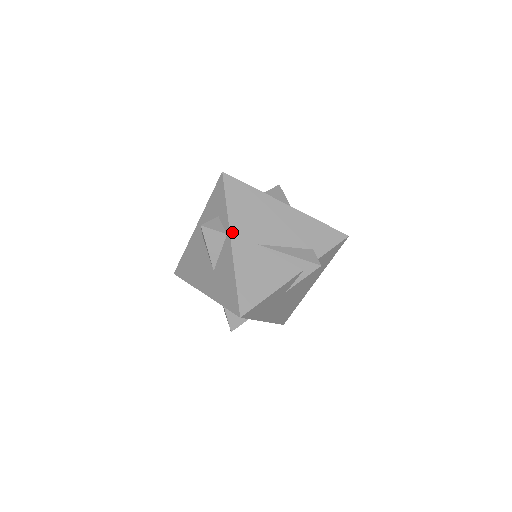
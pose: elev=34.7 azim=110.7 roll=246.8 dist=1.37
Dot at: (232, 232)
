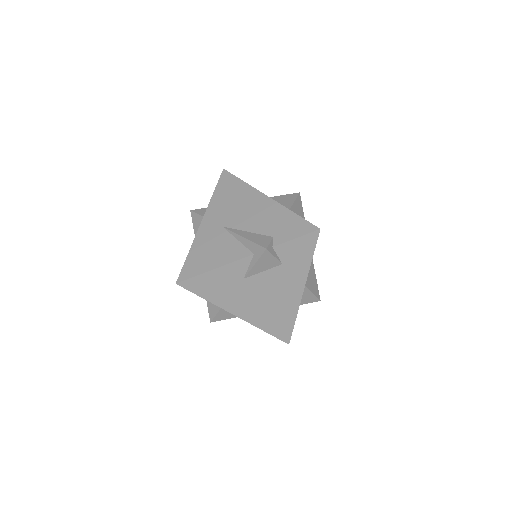
Dot at: (206, 215)
